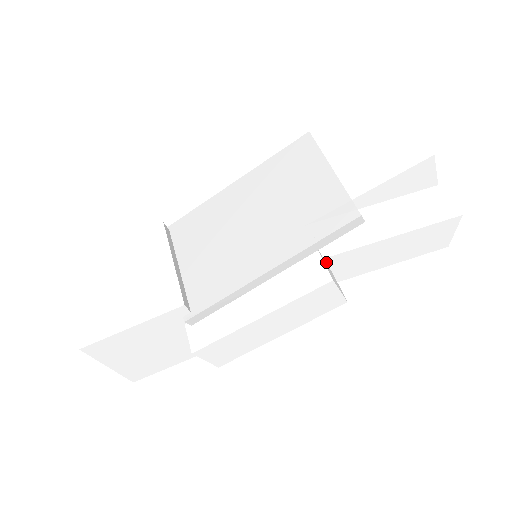
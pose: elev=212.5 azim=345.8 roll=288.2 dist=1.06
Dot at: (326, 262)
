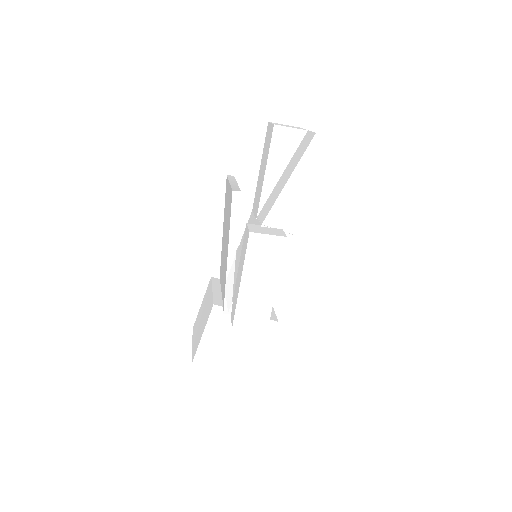
Dot at: (265, 227)
